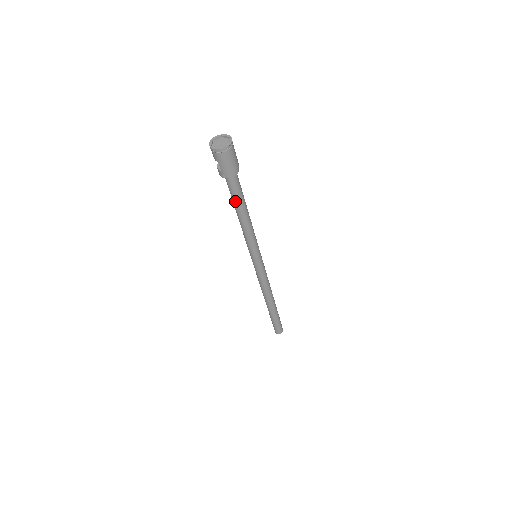
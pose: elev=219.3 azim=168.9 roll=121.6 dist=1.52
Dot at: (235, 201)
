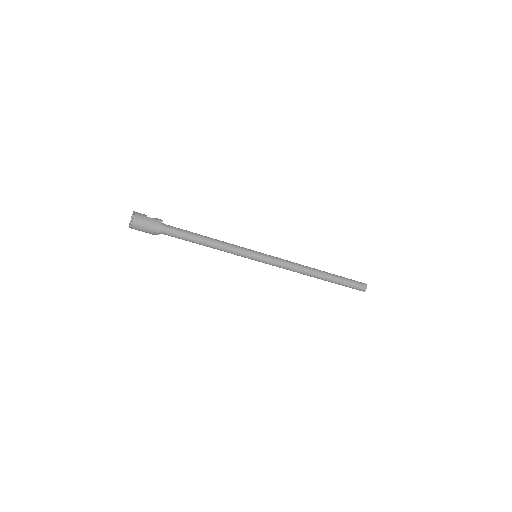
Dot at: (185, 240)
